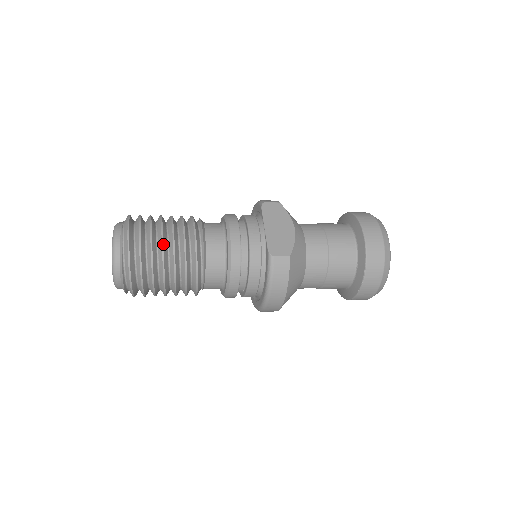
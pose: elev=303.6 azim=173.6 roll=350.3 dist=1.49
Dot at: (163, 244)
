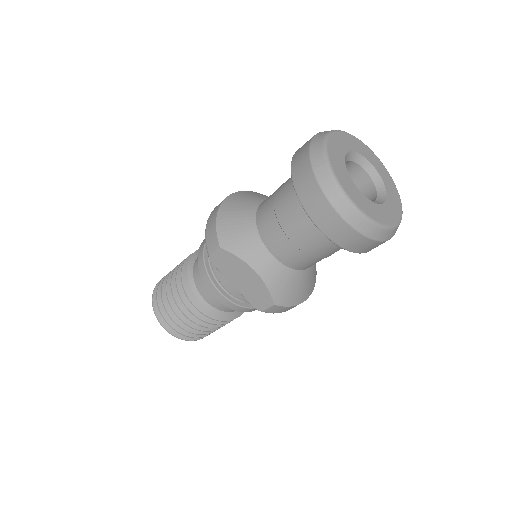
Dot at: (191, 327)
